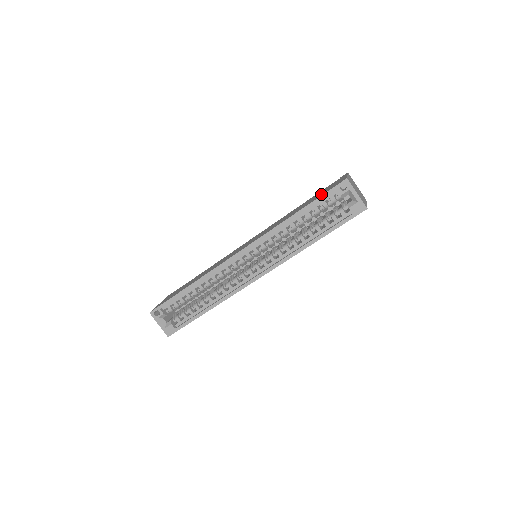
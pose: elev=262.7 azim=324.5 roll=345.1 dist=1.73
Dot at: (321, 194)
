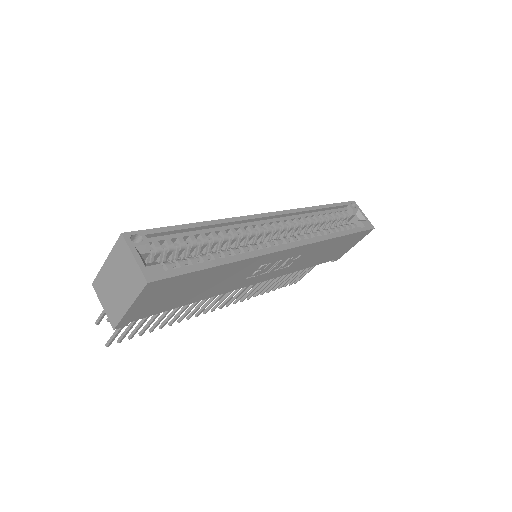
Dot at: occluded
